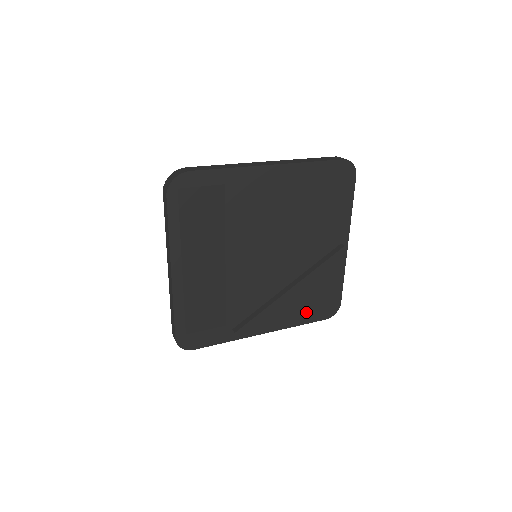
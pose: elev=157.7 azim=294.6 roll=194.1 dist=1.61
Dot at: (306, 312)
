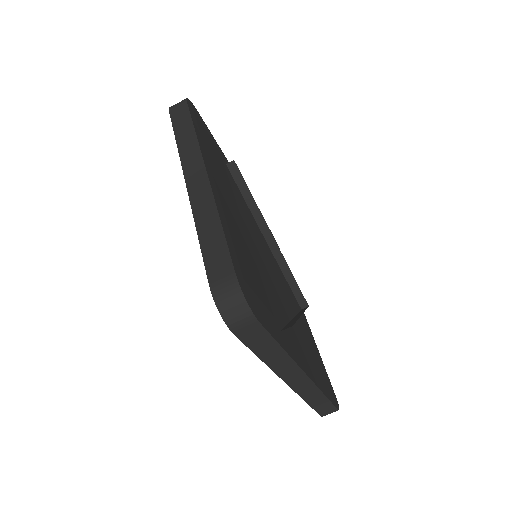
Dot at: (320, 378)
